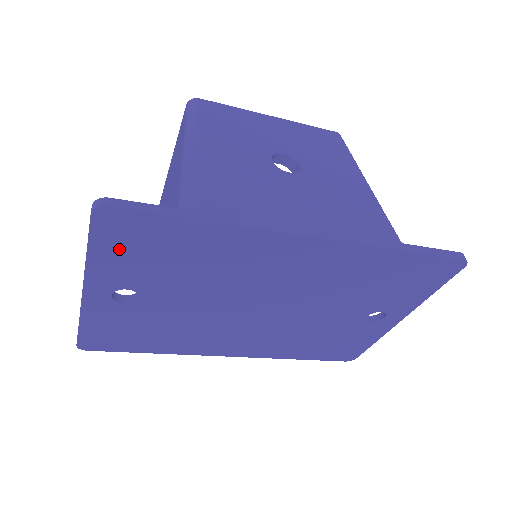
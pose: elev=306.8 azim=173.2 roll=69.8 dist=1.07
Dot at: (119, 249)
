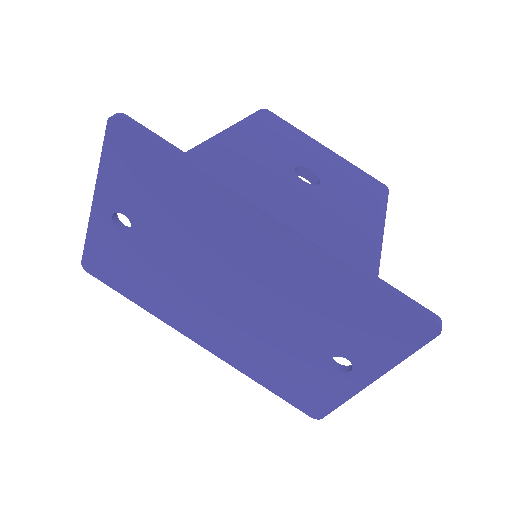
Dot at: (123, 166)
